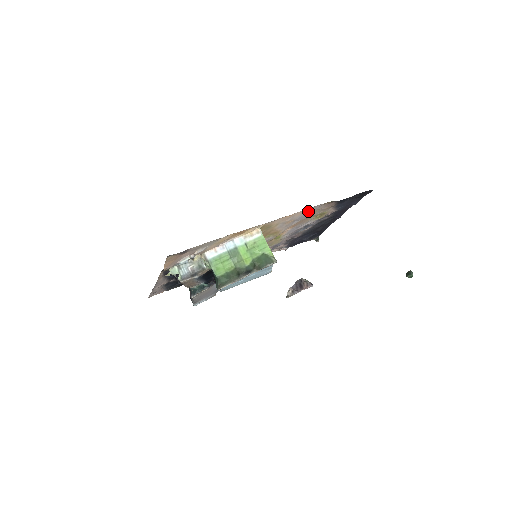
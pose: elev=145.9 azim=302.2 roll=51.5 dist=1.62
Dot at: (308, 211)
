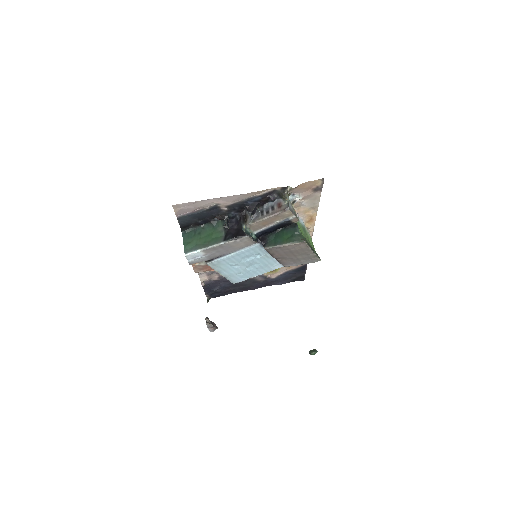
Dot at: occluded
